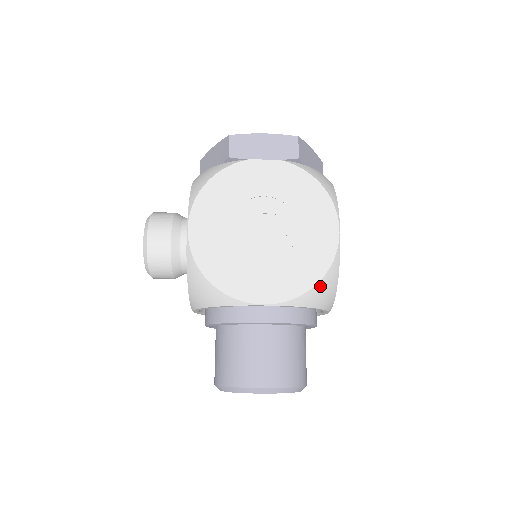
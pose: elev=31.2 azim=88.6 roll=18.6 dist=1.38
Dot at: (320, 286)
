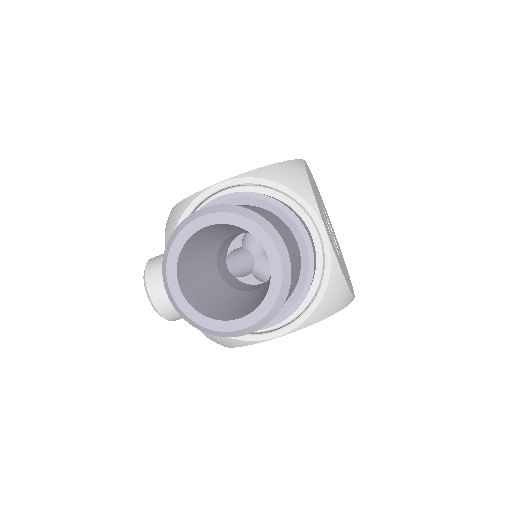
Dot at: (280, 166)
